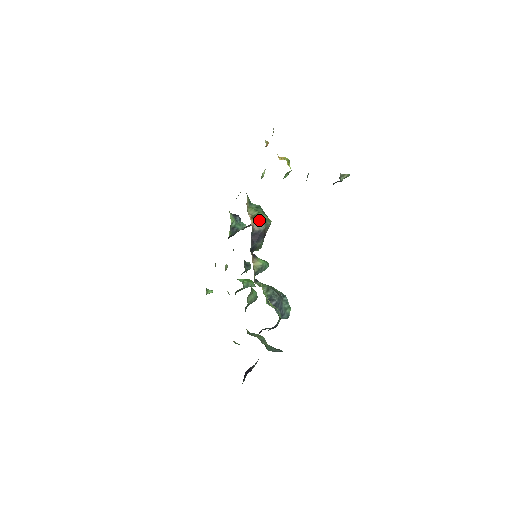
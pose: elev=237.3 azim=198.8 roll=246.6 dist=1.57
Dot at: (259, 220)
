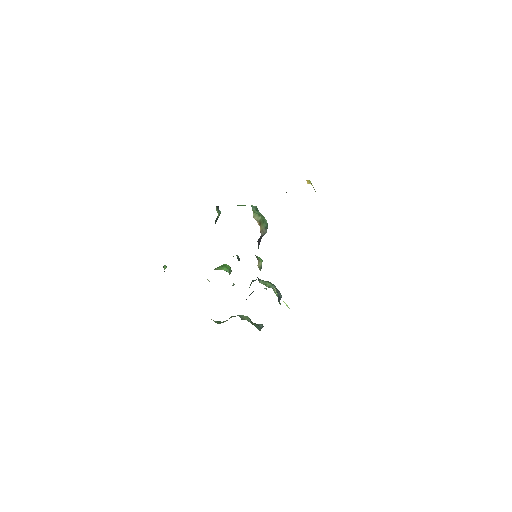
Dot at: (264, 226)
